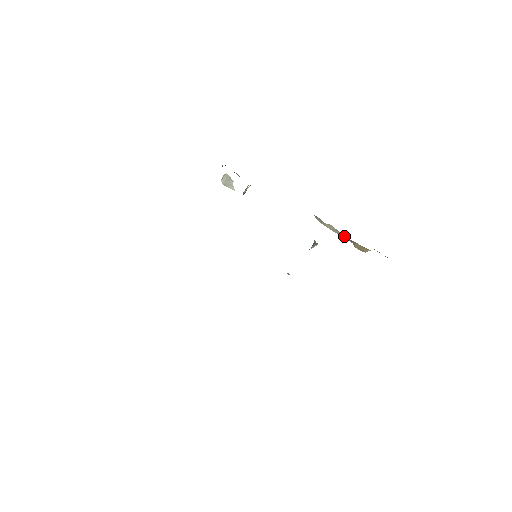
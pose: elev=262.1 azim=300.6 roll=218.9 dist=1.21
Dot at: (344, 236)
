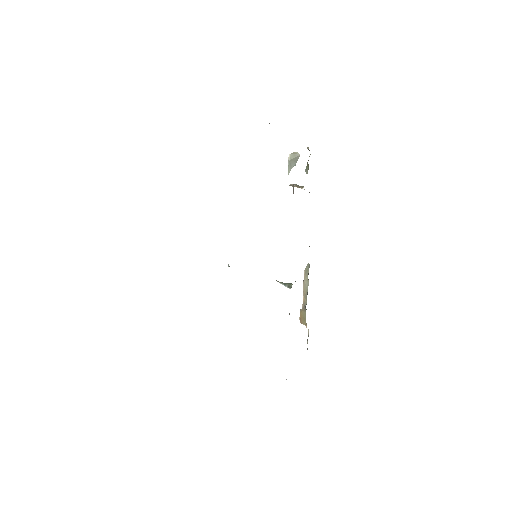
Dot at: (305, 298)
